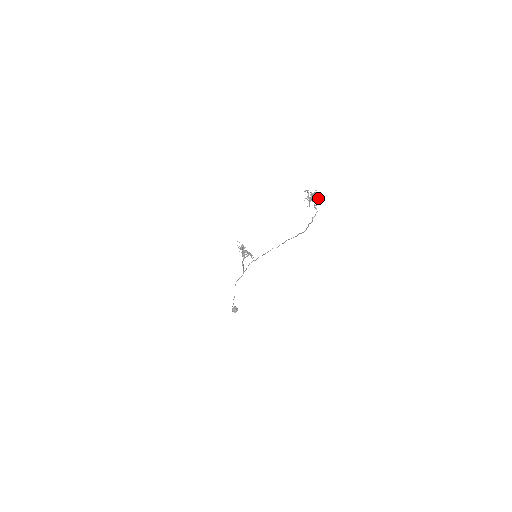
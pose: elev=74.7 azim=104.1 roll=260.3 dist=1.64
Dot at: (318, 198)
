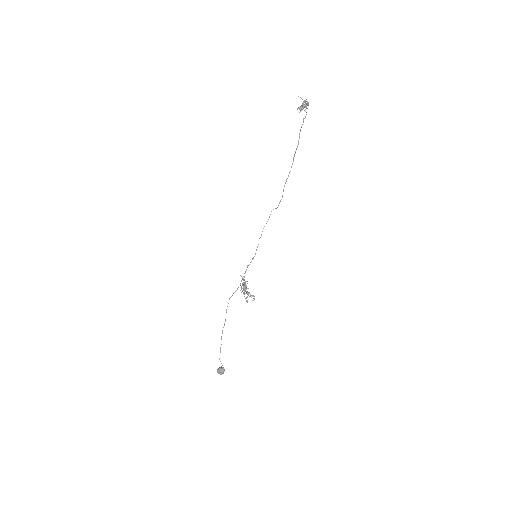
Dot at: (308, 103)
